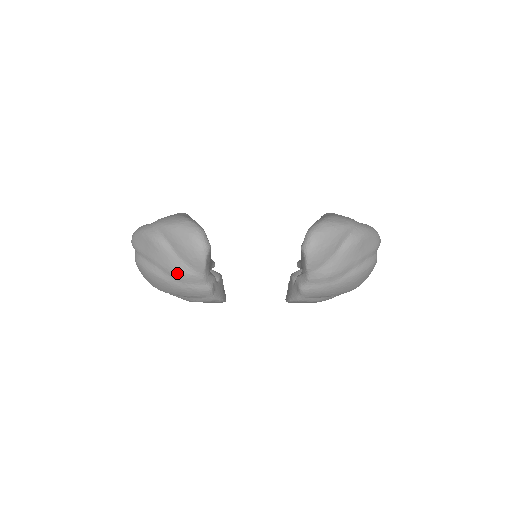
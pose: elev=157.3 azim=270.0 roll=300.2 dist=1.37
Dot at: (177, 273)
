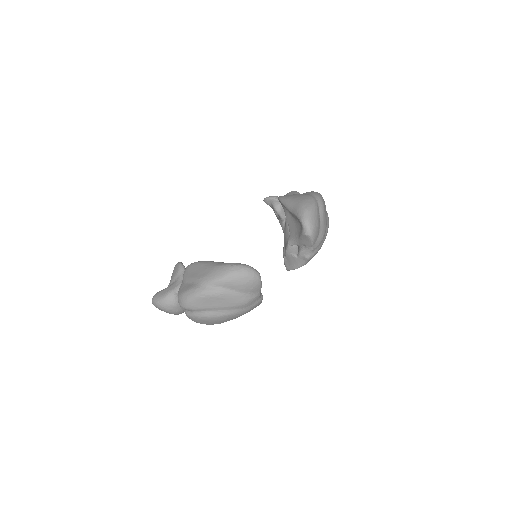
Dot at: (244, 304)
